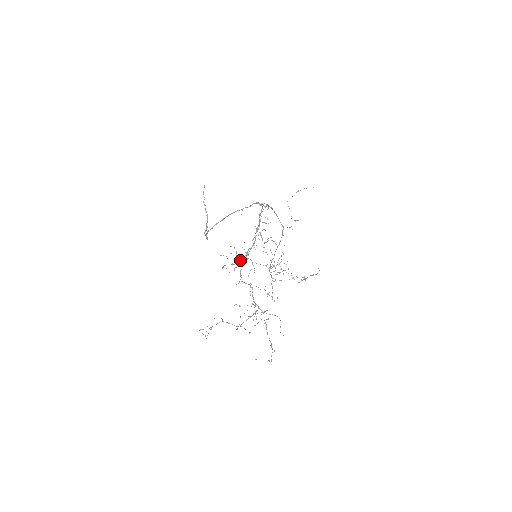
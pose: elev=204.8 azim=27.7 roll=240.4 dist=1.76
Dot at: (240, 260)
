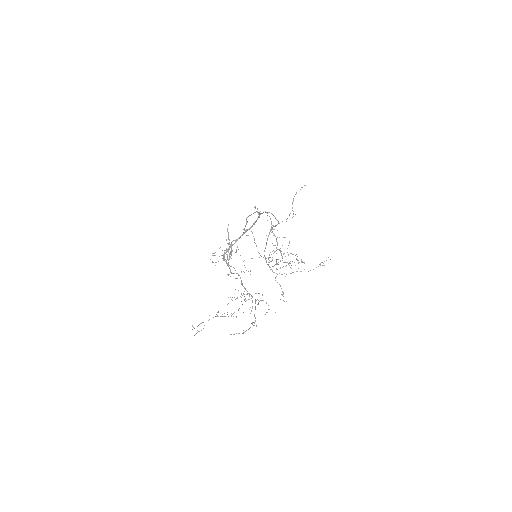
Dot at: (220, 247)
